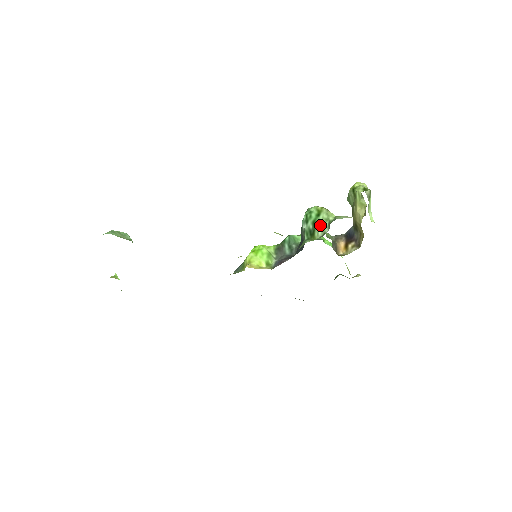
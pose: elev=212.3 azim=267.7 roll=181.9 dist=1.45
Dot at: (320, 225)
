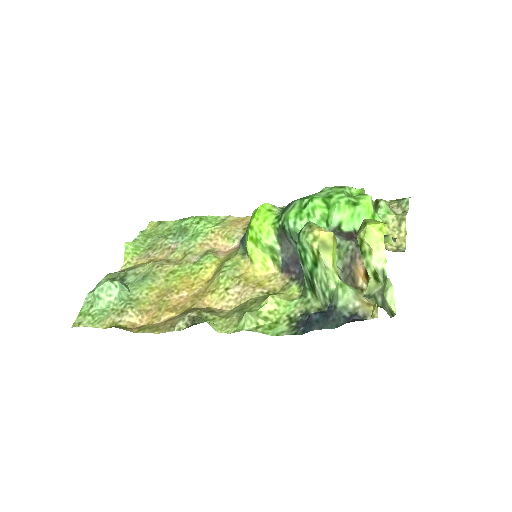
Dot at: (319, 288)
